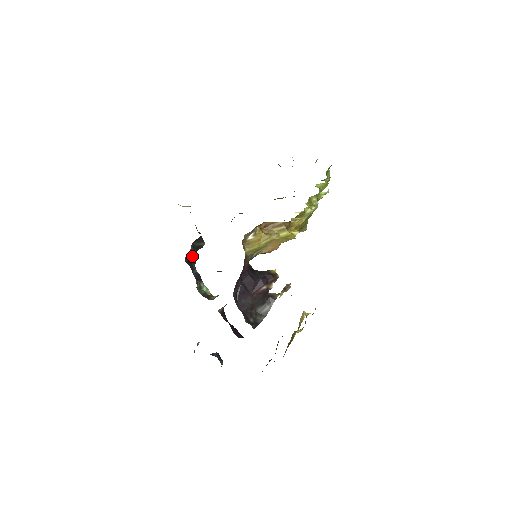
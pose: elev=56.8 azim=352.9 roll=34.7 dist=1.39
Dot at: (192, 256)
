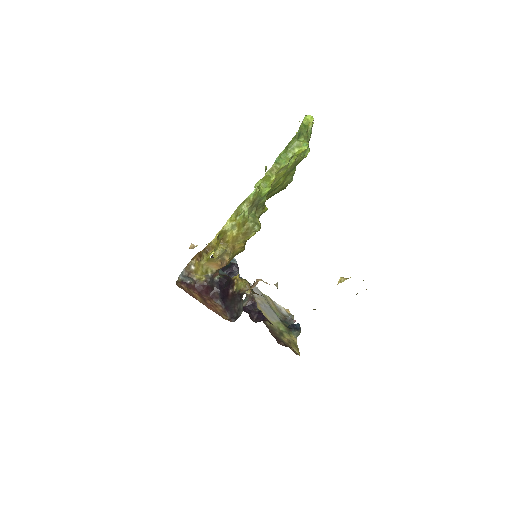
Dot at: (233, 267)
